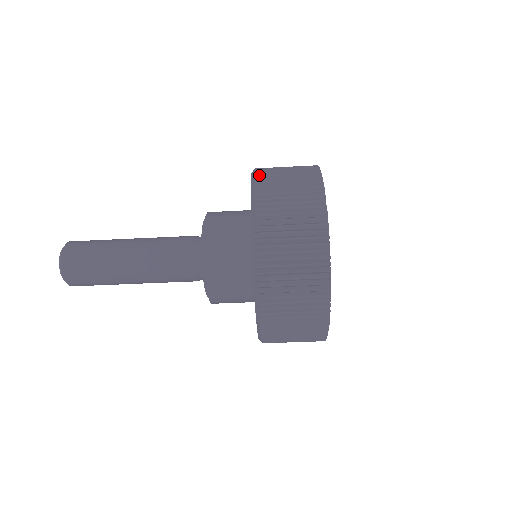
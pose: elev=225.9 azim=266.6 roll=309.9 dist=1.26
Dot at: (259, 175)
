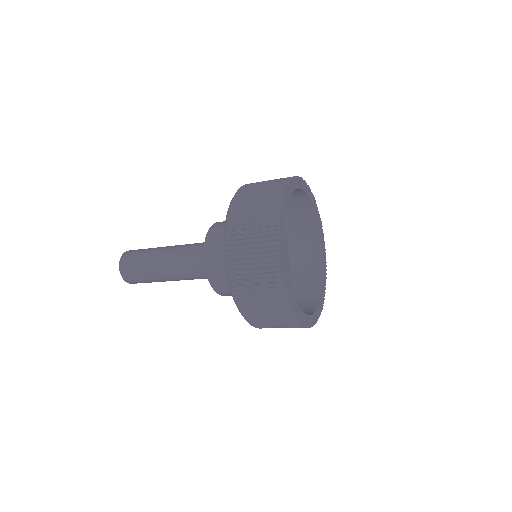
Dot at: (229, 228)
